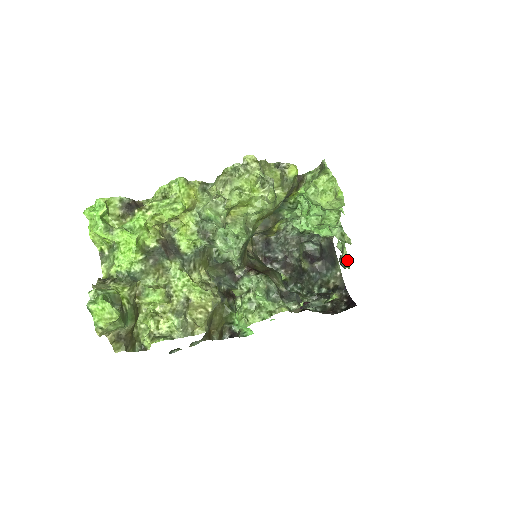
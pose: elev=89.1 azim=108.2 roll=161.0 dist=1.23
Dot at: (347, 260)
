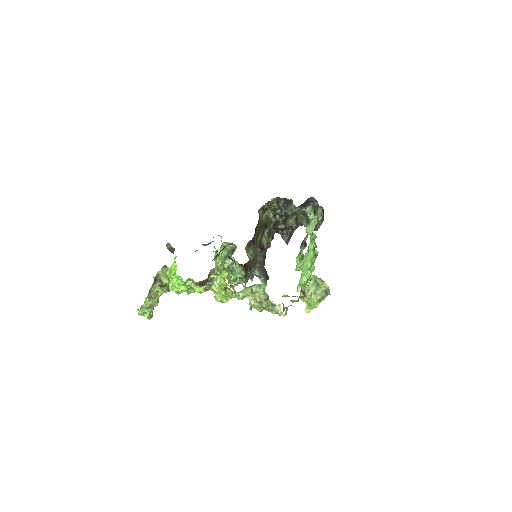
Dot at: occluded
